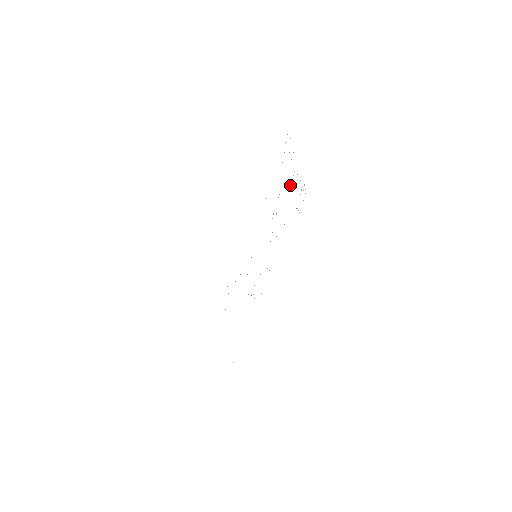
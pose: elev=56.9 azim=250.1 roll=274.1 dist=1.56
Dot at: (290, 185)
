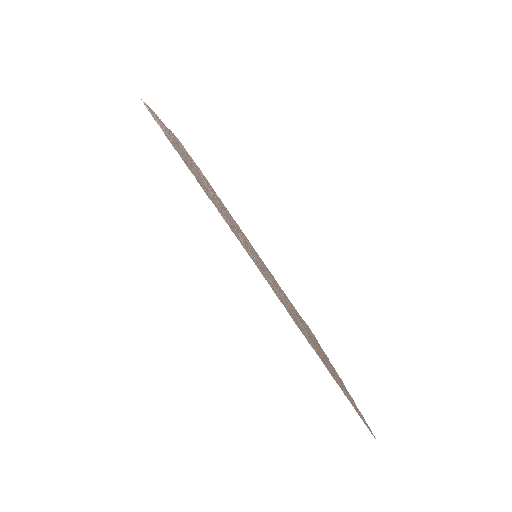
Dot at: occluded
